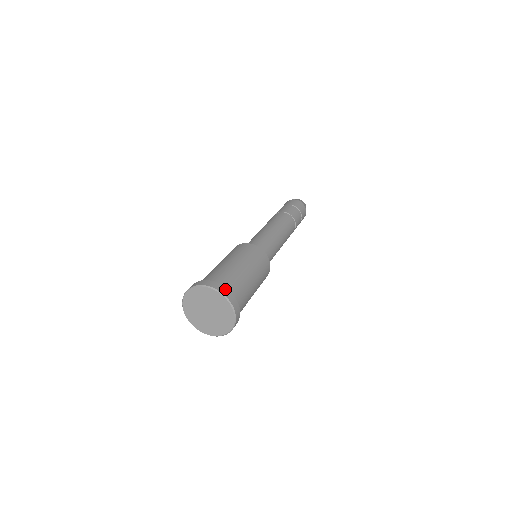
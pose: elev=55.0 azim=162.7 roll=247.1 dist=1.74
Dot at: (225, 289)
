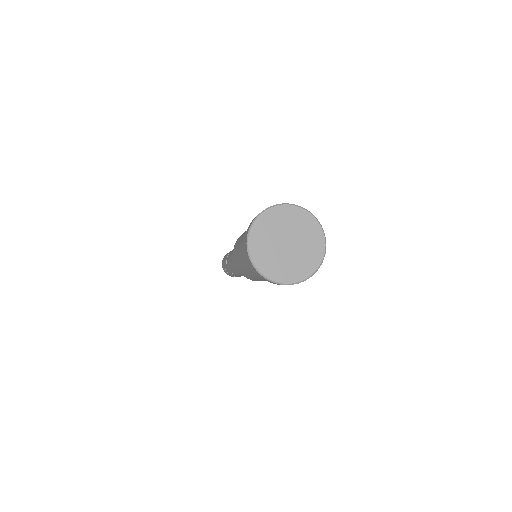
Dot at: occluded
